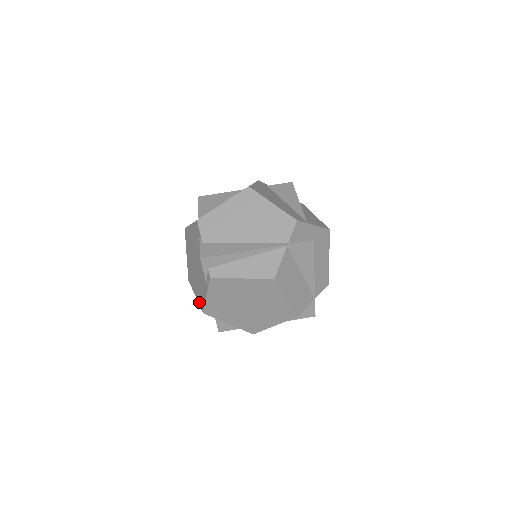
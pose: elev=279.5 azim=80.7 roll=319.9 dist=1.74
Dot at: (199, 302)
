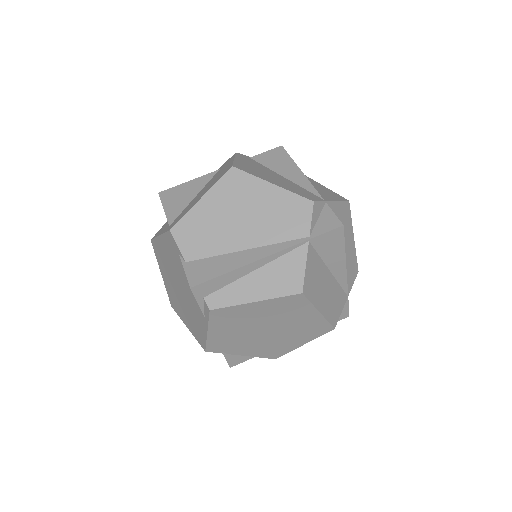
Dot at: (196, 337)
